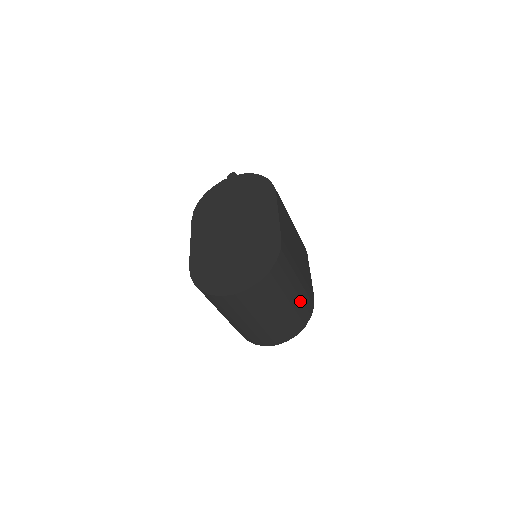
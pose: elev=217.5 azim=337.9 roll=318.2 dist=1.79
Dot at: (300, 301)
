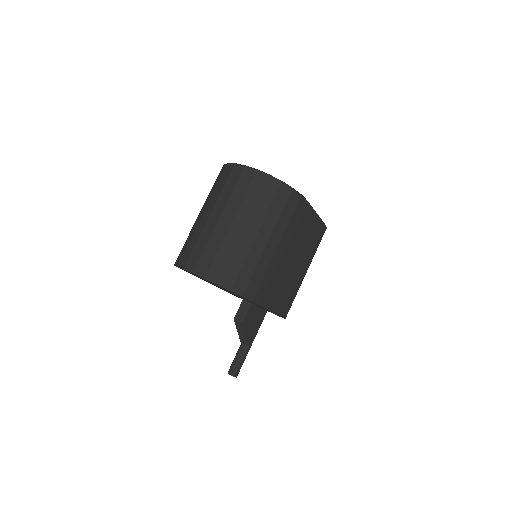
Dot at: (258, 259)
